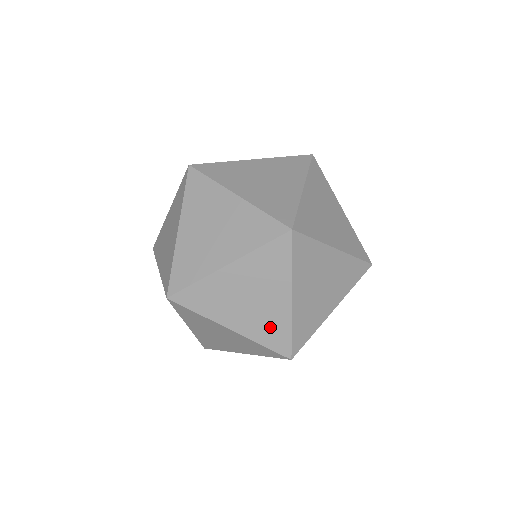
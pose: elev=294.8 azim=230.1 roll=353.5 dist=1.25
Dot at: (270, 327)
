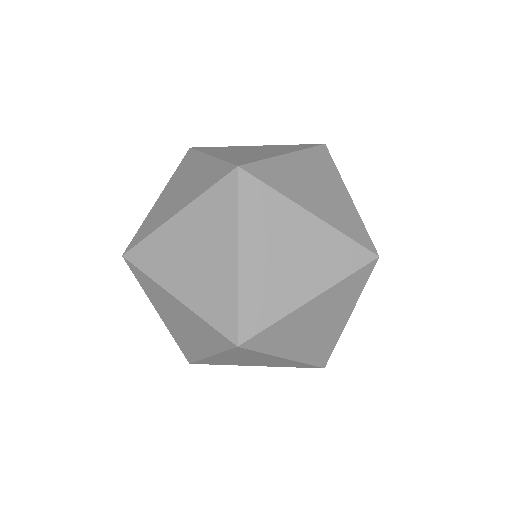
Dot at: (186, 344)
